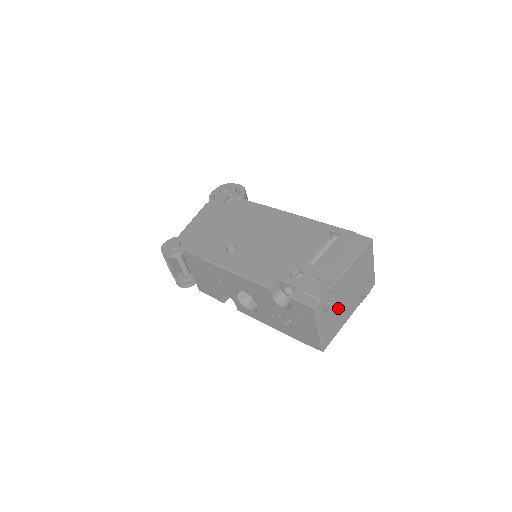
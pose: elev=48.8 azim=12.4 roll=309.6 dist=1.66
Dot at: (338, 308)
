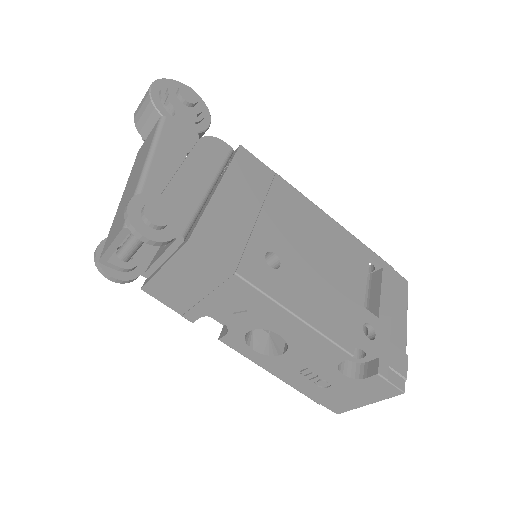
Dot at: occluded
